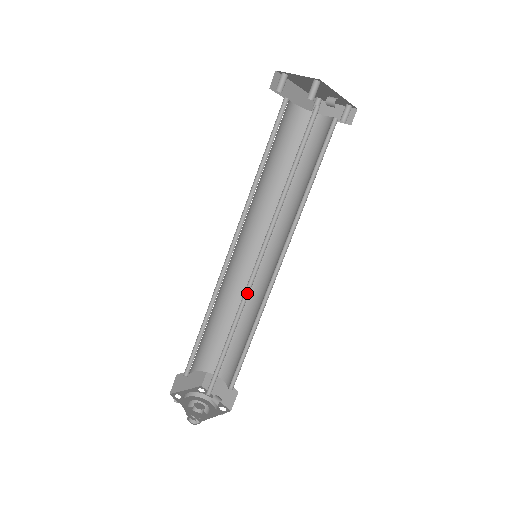
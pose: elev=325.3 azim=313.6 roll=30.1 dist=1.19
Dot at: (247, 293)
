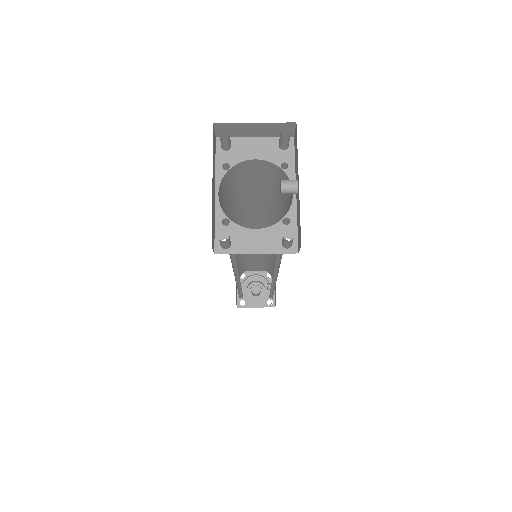
Dot at: (273, 280)
